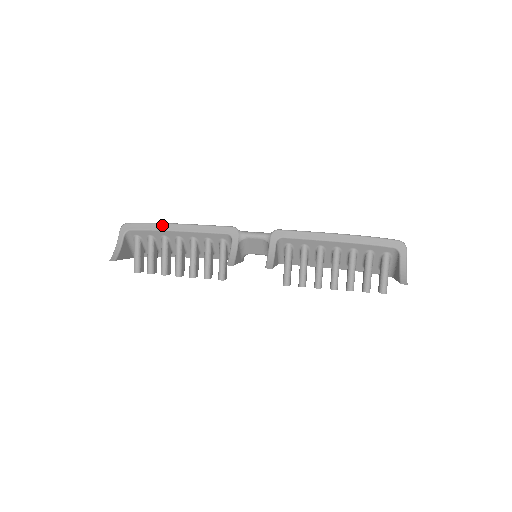
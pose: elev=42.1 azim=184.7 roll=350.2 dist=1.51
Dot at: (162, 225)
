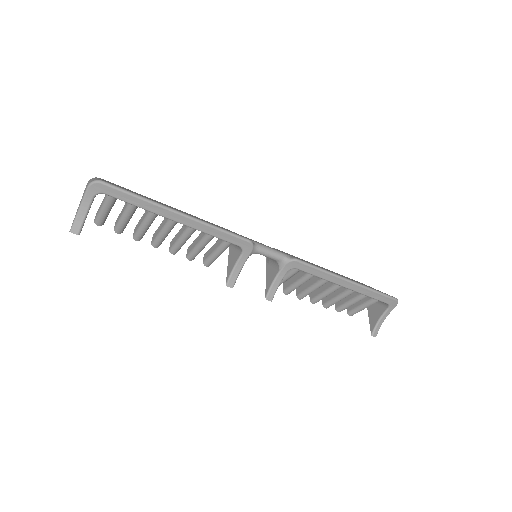
Dot at: (158, 208)
